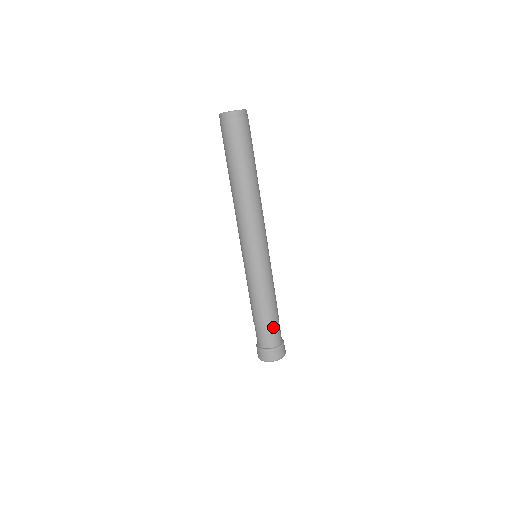
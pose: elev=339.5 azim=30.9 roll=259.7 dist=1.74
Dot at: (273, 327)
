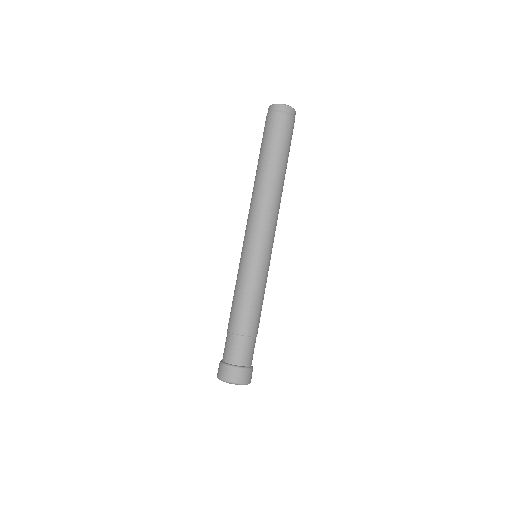
Dot at: (252, 341)
